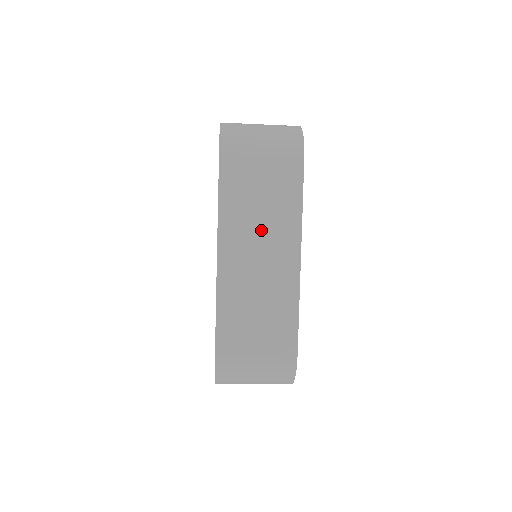
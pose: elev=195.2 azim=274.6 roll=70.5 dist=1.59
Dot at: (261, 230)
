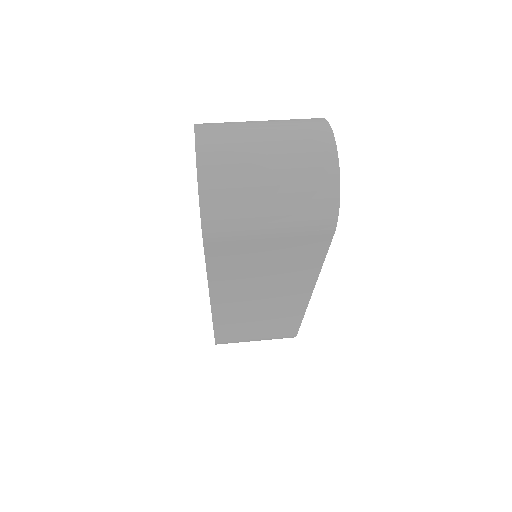
Dot at: (265, 285)
